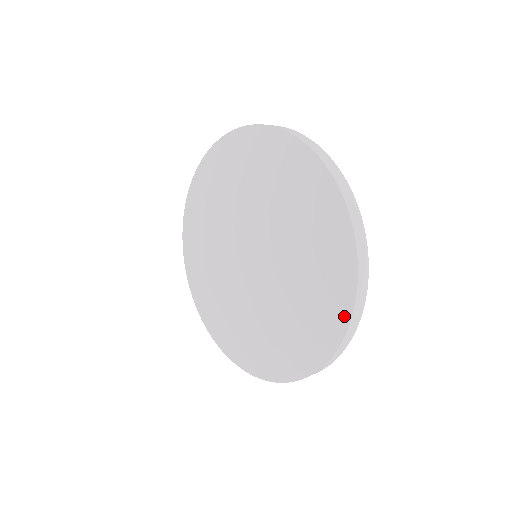
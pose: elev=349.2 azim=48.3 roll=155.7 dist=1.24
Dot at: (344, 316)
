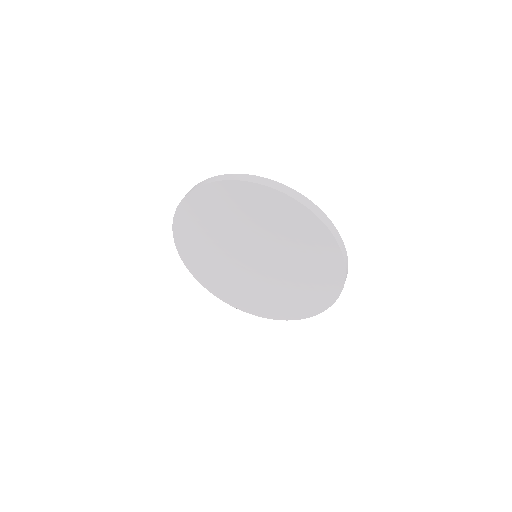
Dot at: (293, 318)
